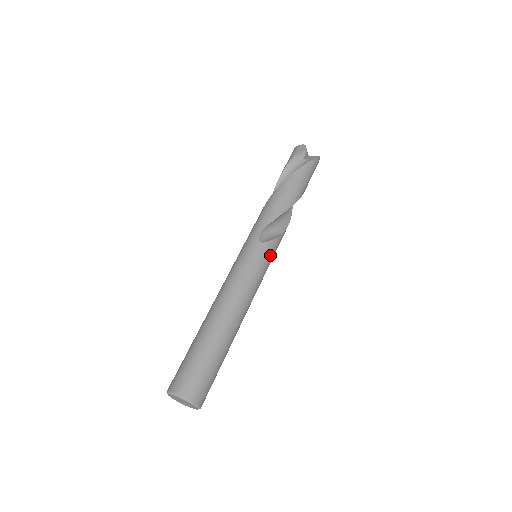
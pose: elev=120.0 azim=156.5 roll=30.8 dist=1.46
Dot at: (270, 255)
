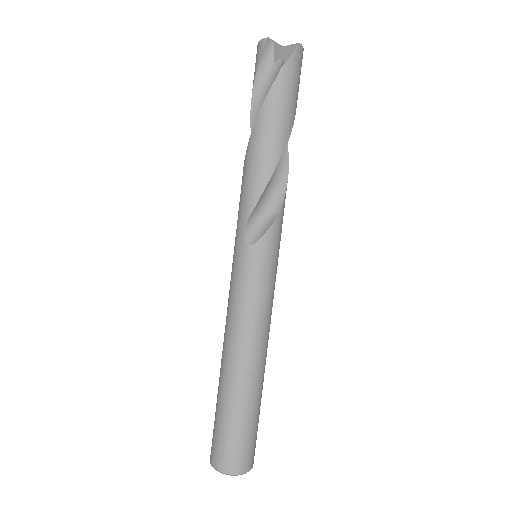
Dot at: (270, 255)
